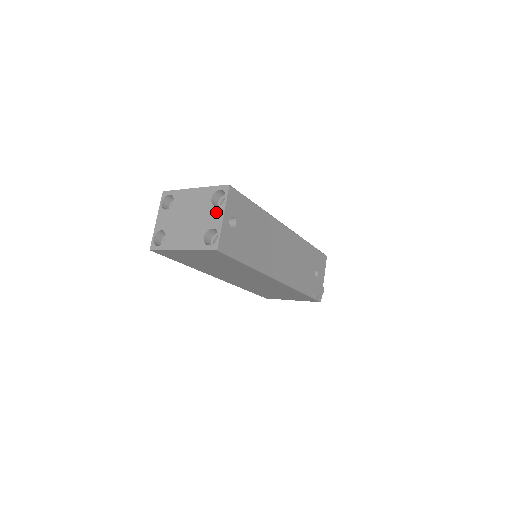
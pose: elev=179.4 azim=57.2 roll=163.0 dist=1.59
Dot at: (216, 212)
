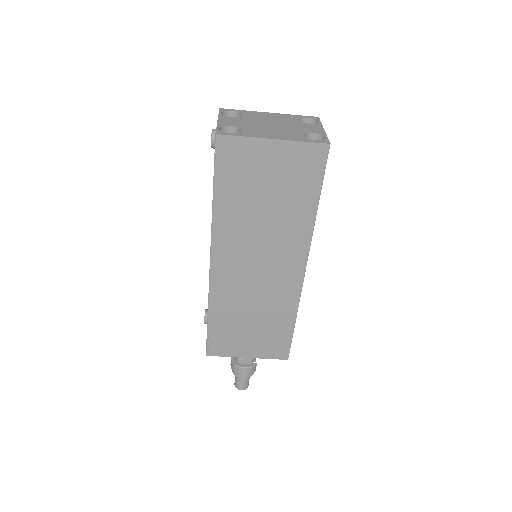
Dot at: (312, 126)
